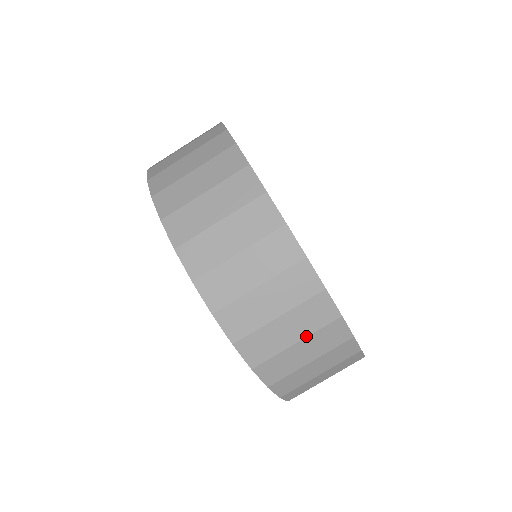
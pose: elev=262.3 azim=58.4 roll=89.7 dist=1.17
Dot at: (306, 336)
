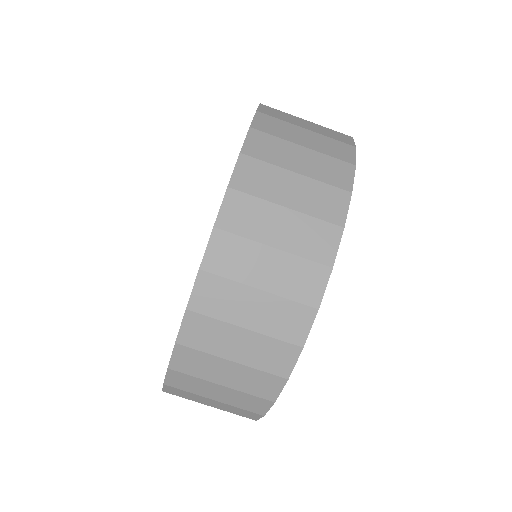
Dot at: (245, 364)
